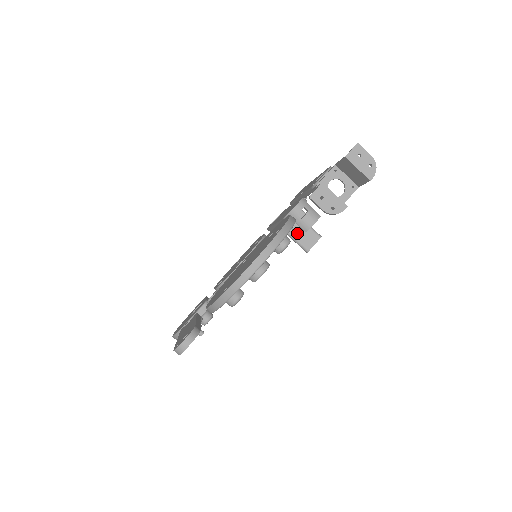
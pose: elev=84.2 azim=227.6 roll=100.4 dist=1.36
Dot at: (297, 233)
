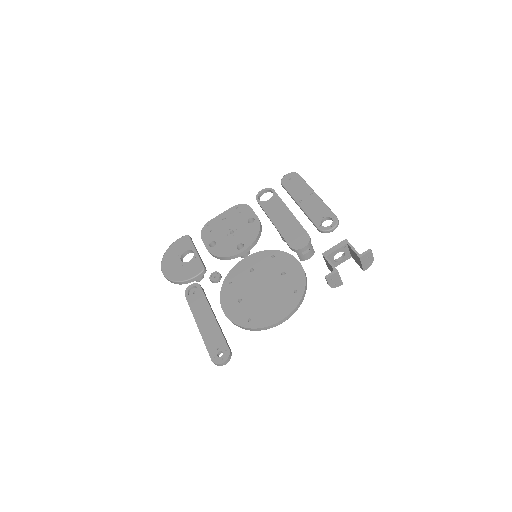
Dot at: occluded
